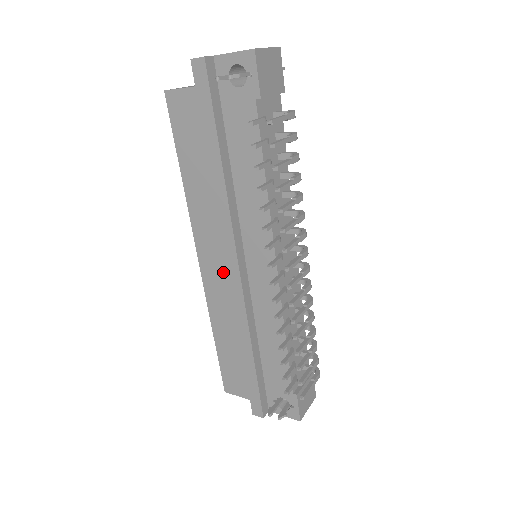
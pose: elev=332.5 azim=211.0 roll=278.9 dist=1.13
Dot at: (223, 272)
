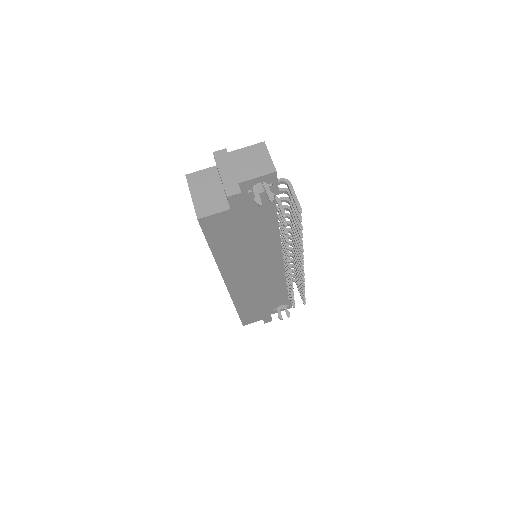
Dot at: (247, 281)
